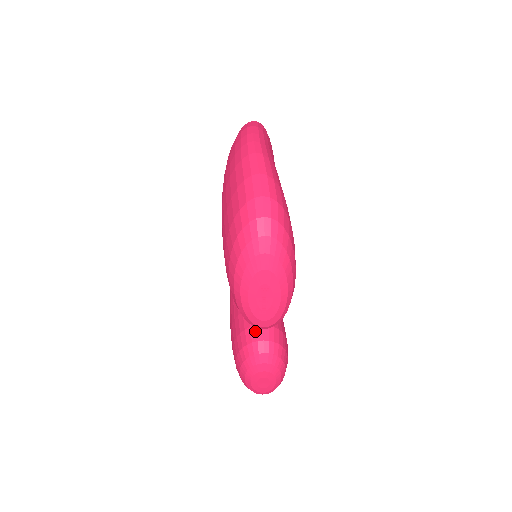
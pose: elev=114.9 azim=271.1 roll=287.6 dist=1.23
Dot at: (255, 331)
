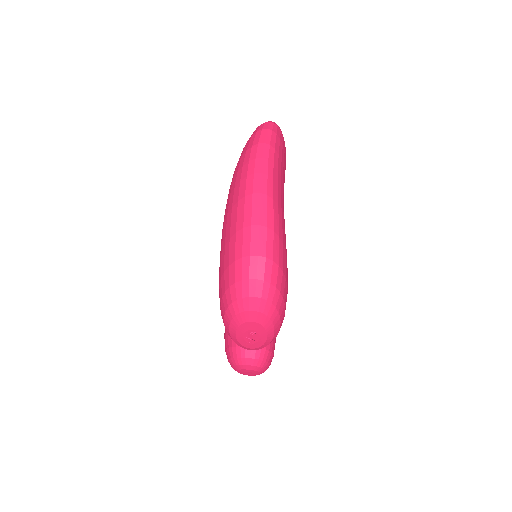
Dot at: occluded
